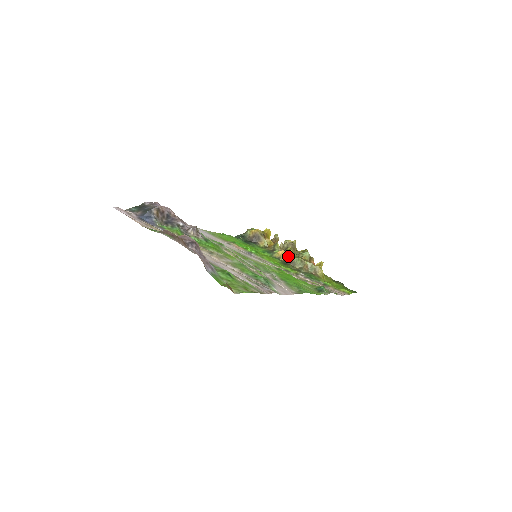
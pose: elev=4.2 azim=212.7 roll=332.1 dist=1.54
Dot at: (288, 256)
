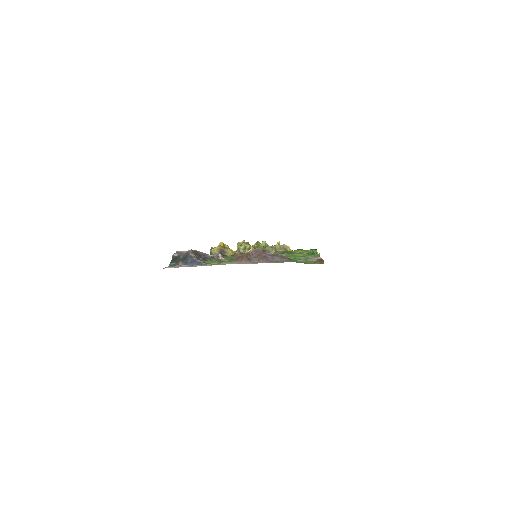
Dot at: occluded
